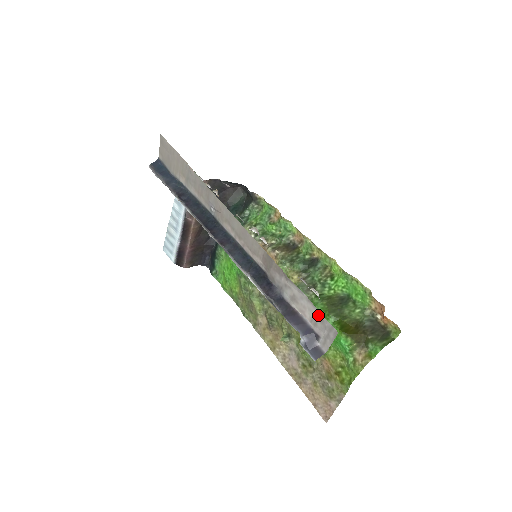
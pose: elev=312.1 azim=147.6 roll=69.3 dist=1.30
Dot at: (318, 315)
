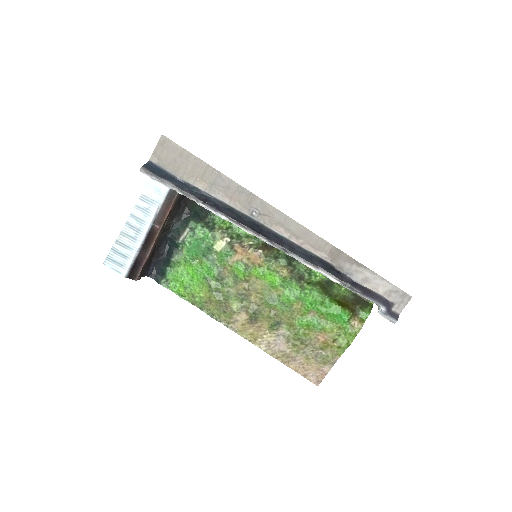
Dot at: (393, 288)
